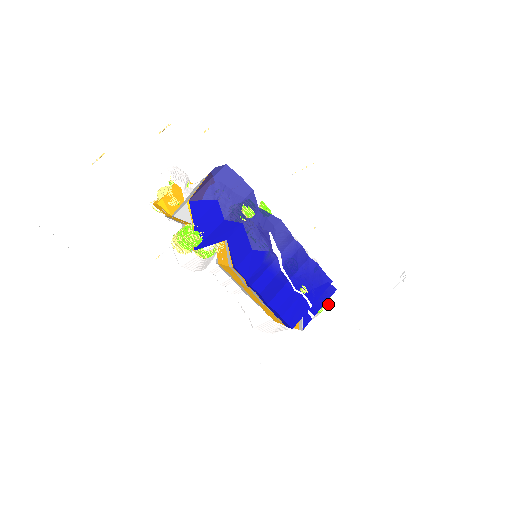
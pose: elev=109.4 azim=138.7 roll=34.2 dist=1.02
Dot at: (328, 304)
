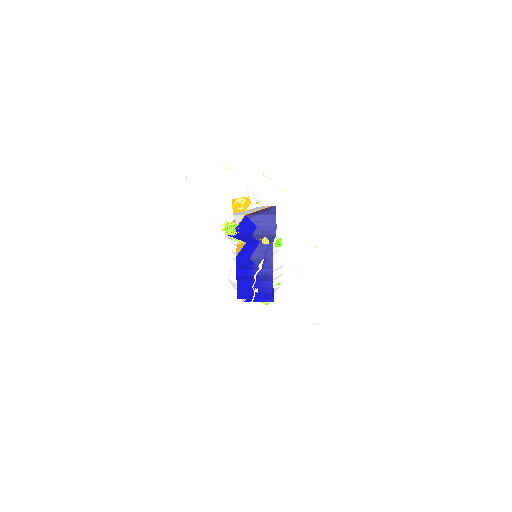
Dot at: (265, 303)
